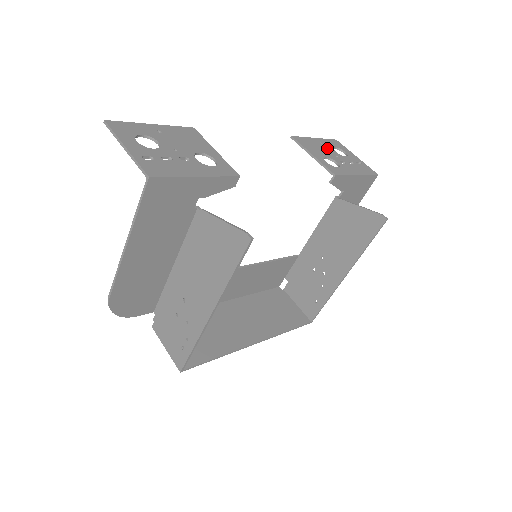
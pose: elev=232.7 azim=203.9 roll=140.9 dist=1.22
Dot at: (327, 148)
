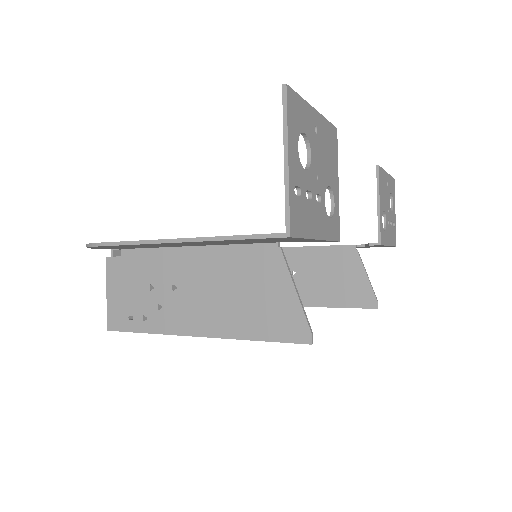
Dot at: (388, 194)
